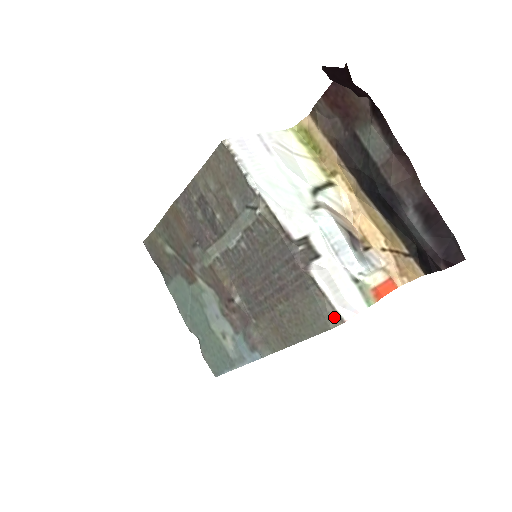
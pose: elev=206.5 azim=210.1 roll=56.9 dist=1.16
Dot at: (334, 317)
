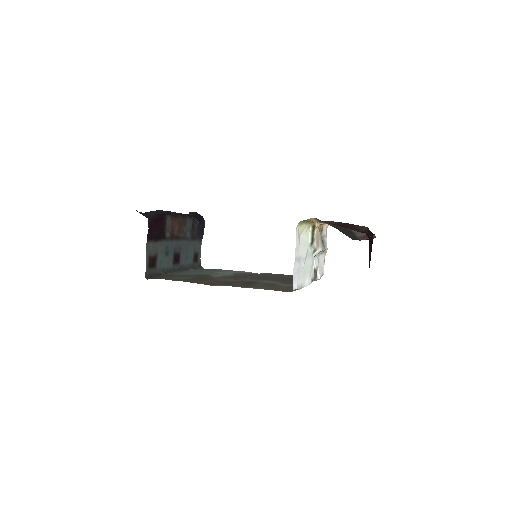
Dot at: occluded
